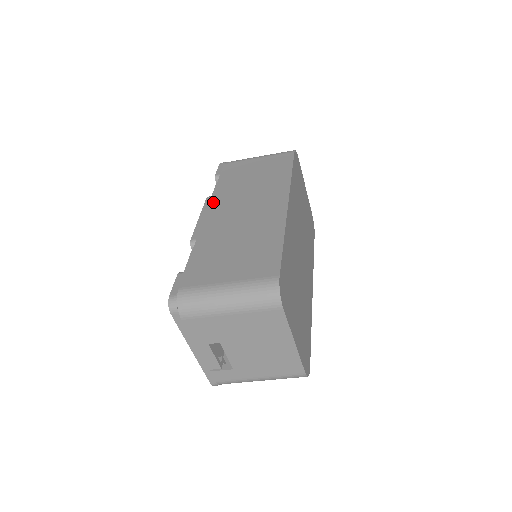
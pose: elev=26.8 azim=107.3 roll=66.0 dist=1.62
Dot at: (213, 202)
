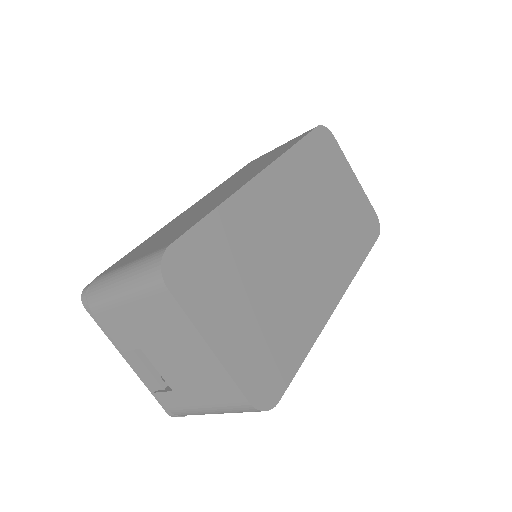
Dot at: (206, 195)
